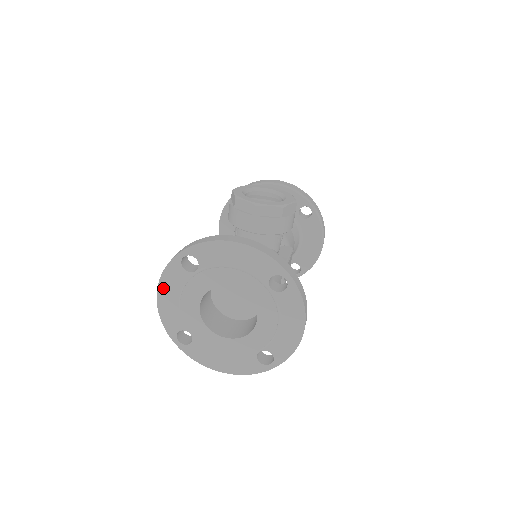
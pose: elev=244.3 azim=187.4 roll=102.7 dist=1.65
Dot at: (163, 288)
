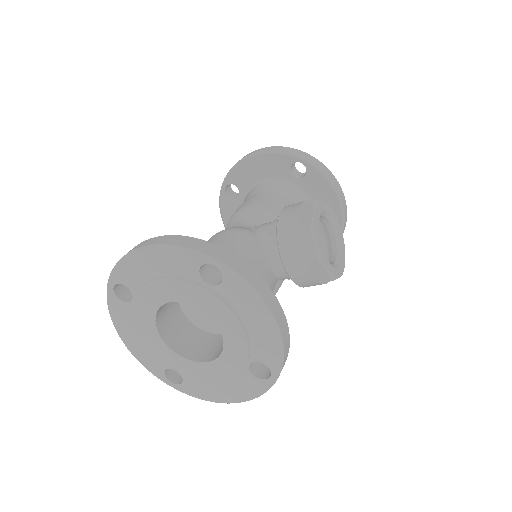
Dot at: (157, 252)
